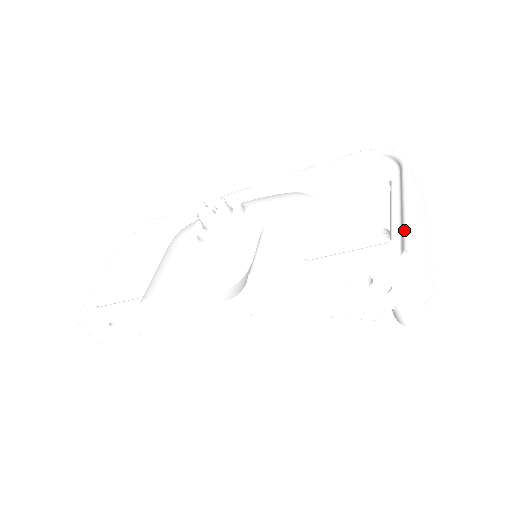
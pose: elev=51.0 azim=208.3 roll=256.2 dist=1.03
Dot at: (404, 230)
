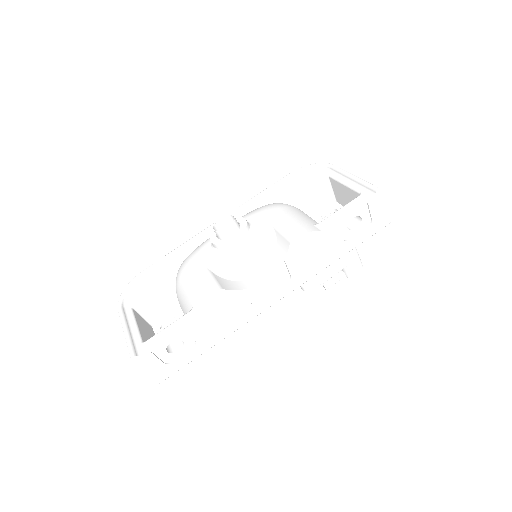
Dot at: (366, 184)
